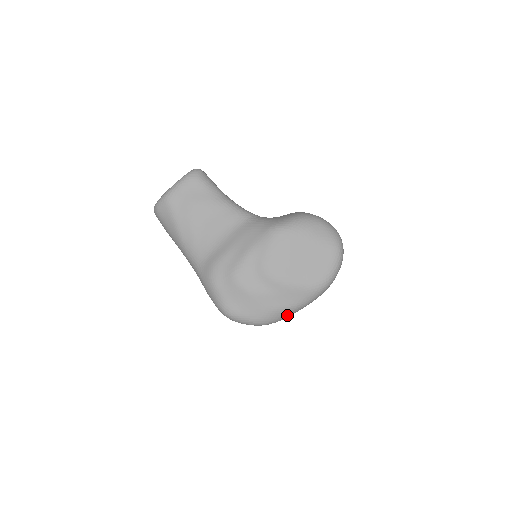
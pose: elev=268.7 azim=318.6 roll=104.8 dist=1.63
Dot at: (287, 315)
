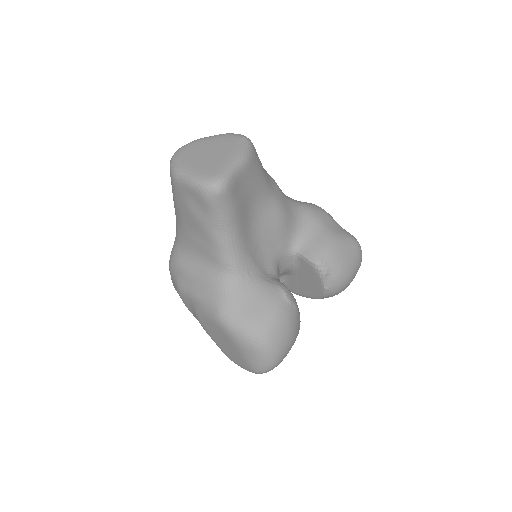
Dot at: occluded
